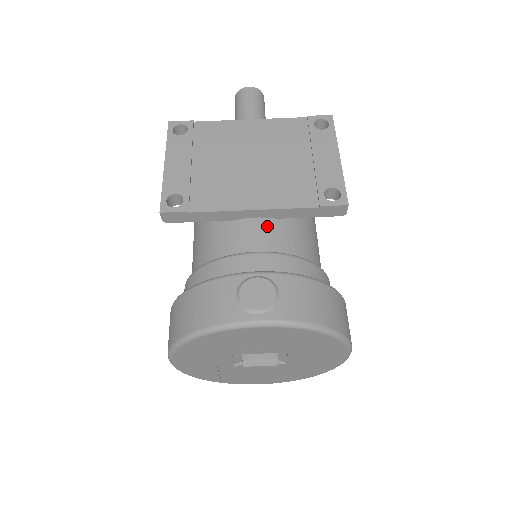
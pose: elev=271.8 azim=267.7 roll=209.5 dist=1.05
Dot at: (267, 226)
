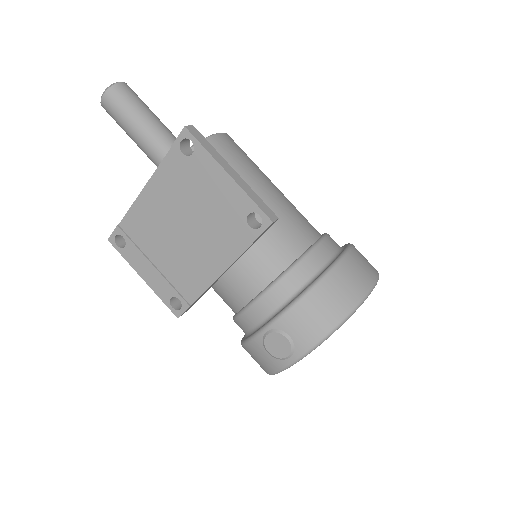
Dot at: (240, 271)
